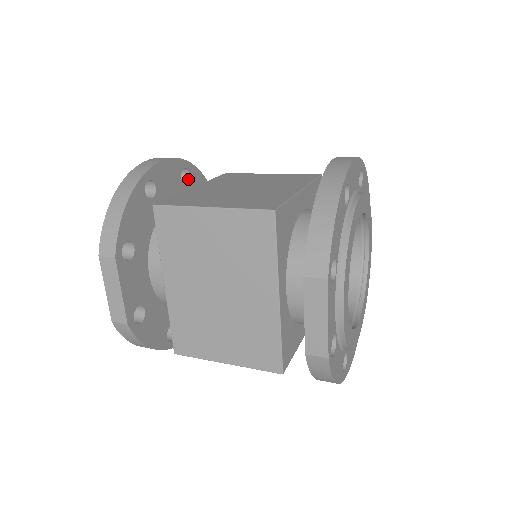
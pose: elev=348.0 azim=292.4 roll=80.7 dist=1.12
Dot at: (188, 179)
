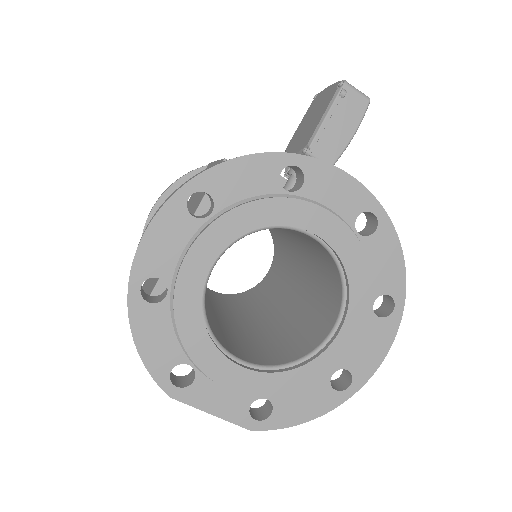
Dot at: occluded
